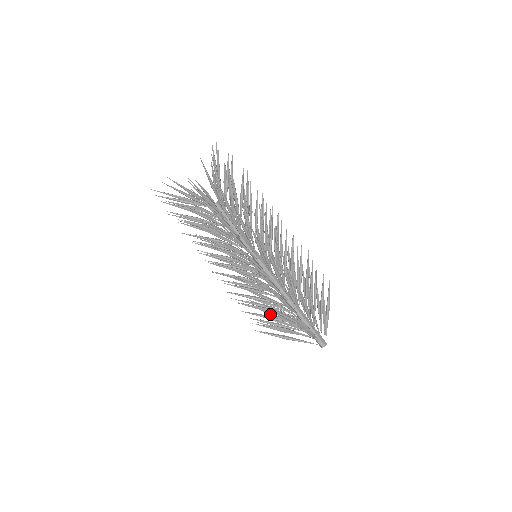
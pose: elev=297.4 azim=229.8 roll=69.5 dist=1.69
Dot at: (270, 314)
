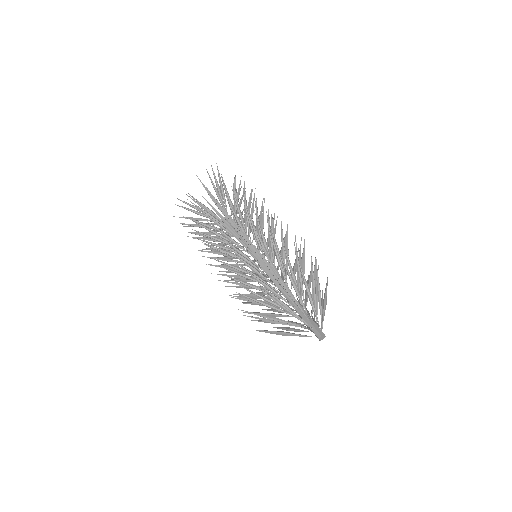
Dot at: (250, 298)
